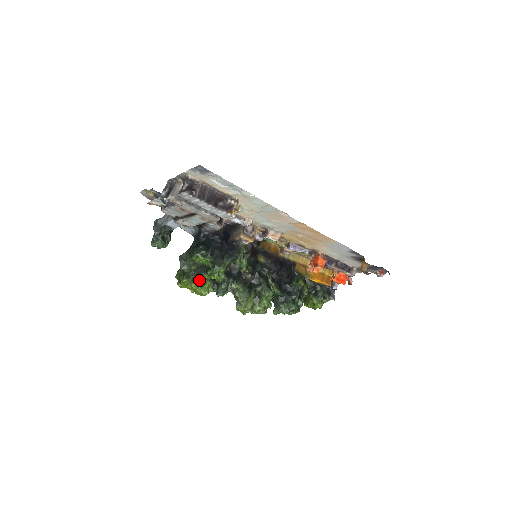
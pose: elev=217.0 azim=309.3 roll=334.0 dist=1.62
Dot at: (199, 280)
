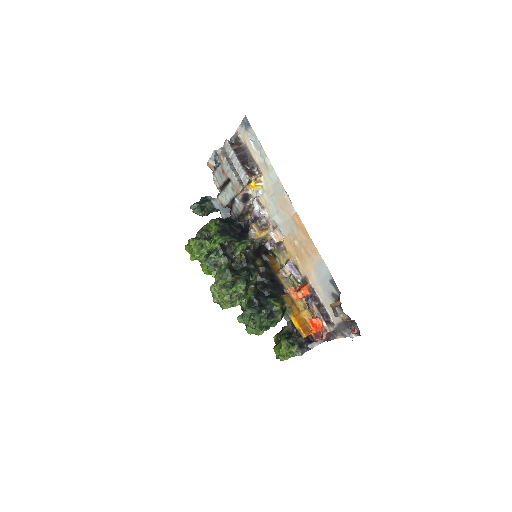
Dot at: (200, 242)
